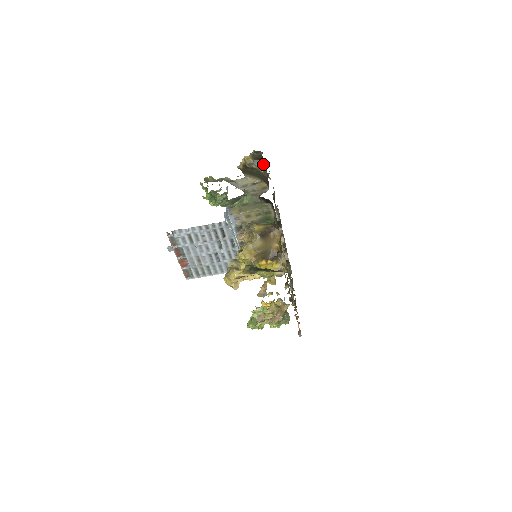
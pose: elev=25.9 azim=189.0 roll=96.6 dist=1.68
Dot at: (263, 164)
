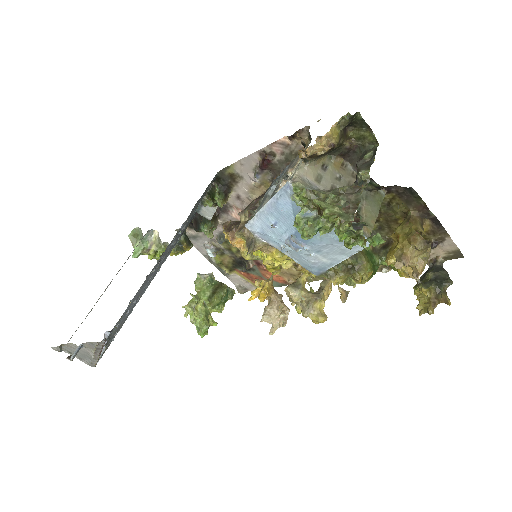
Dot at: (347, 130)
